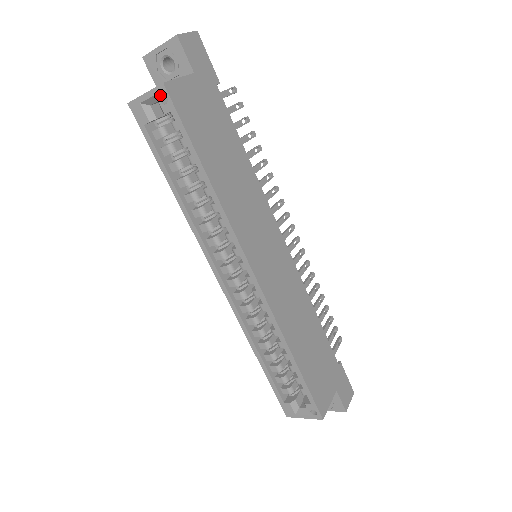
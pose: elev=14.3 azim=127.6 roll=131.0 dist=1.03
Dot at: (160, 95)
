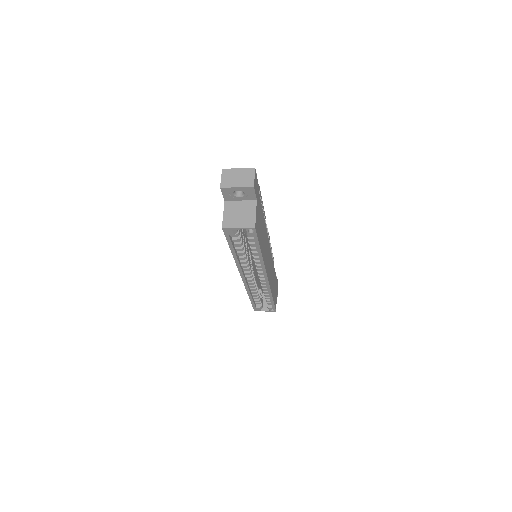
Dot at: (248, 228)
